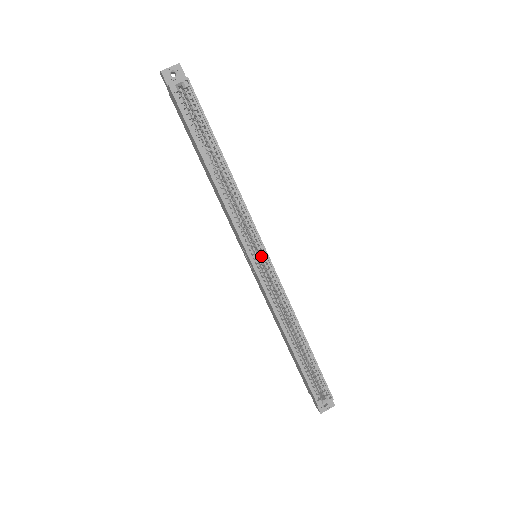
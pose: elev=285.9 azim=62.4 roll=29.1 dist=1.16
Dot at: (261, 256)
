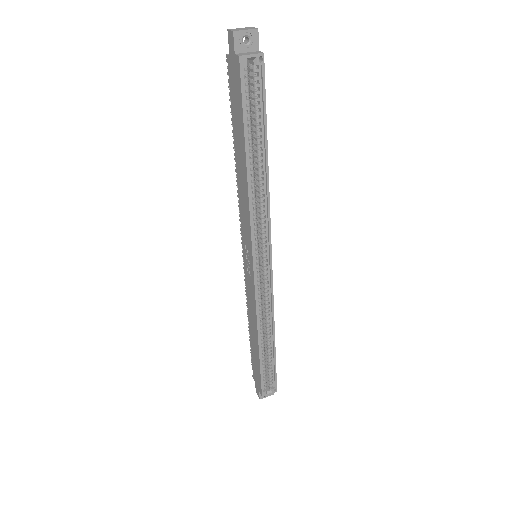
Dot at: (264, 262)
